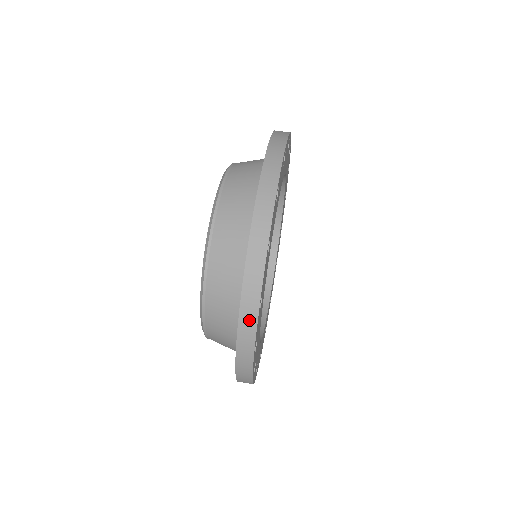
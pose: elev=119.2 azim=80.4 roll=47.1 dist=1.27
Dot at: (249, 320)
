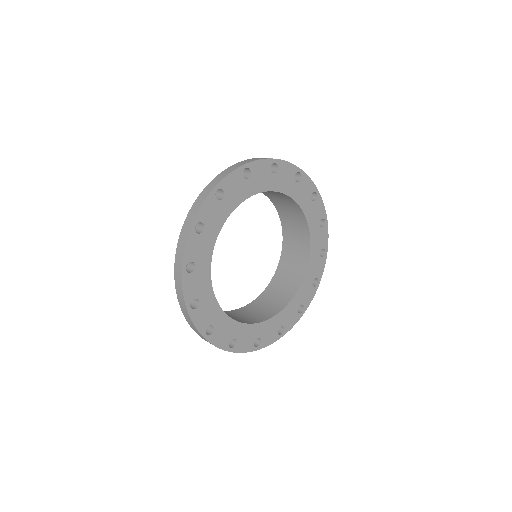
Dot at: (265, 158)
